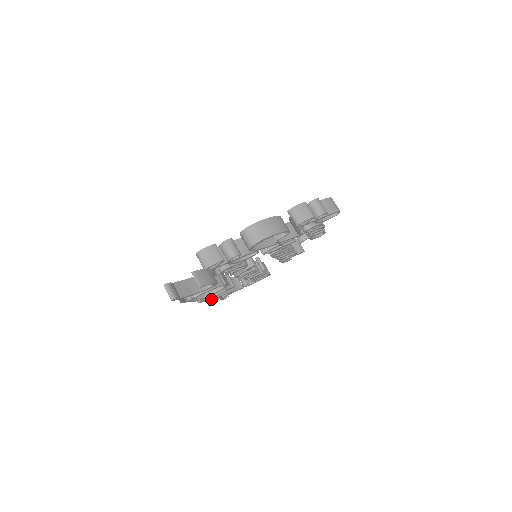
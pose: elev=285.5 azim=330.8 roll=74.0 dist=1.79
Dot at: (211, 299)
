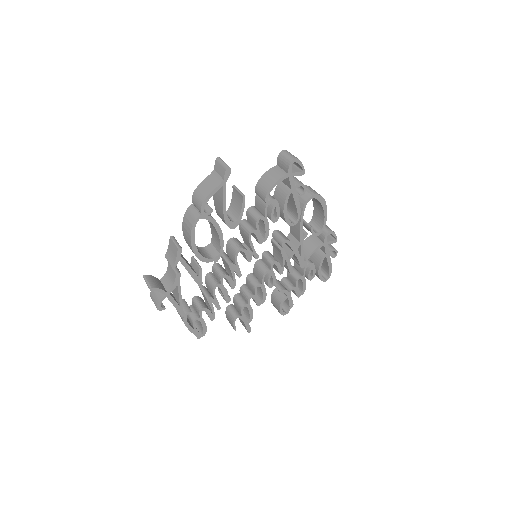
Dot at: (157, 285)
